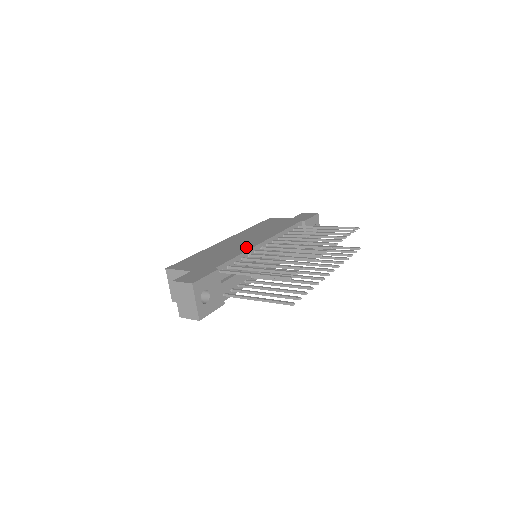
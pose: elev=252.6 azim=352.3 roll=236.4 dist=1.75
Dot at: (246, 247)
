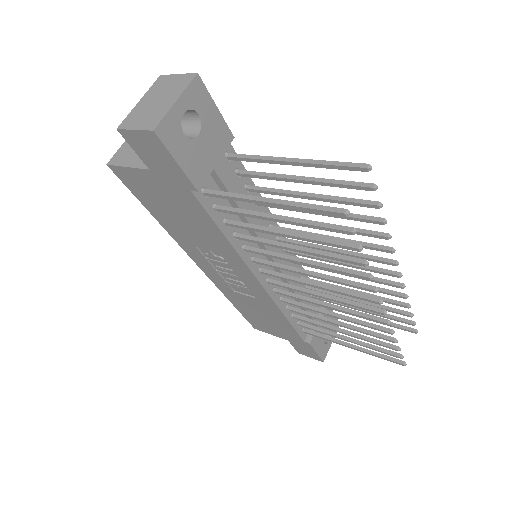
Dot at: occluded
